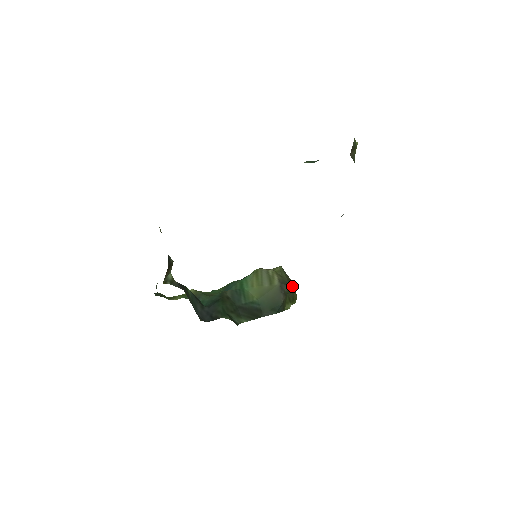
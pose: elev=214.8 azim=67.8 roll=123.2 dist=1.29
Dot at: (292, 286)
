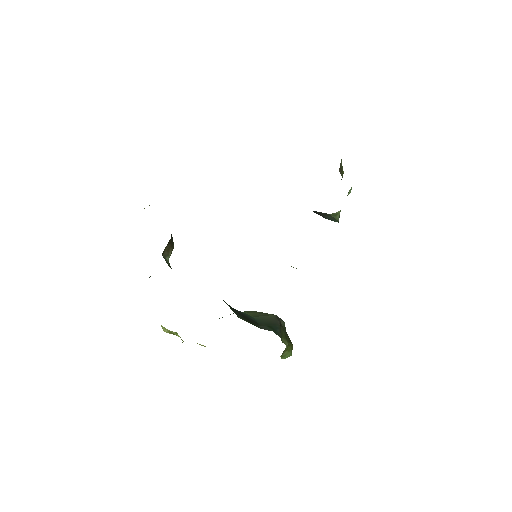
Dot at: occluded
